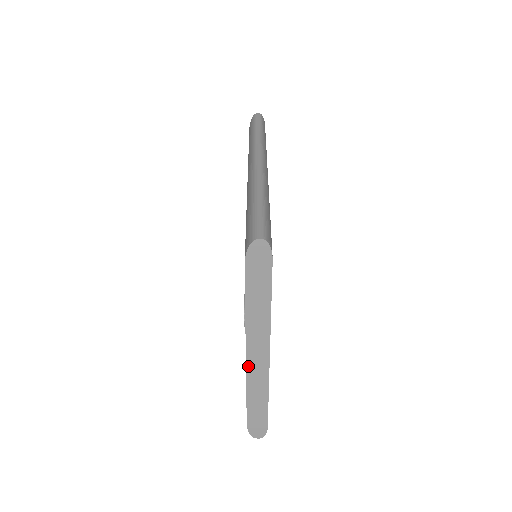
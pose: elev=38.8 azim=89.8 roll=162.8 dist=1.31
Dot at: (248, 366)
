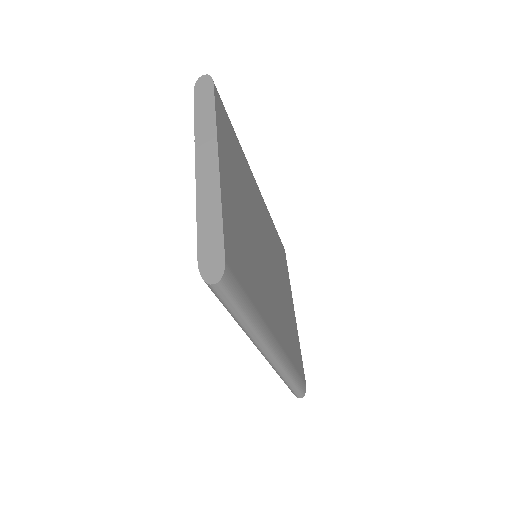
Dot at: (198, 175)
